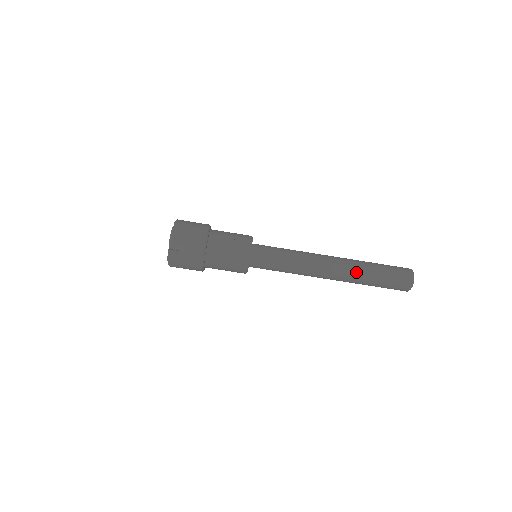
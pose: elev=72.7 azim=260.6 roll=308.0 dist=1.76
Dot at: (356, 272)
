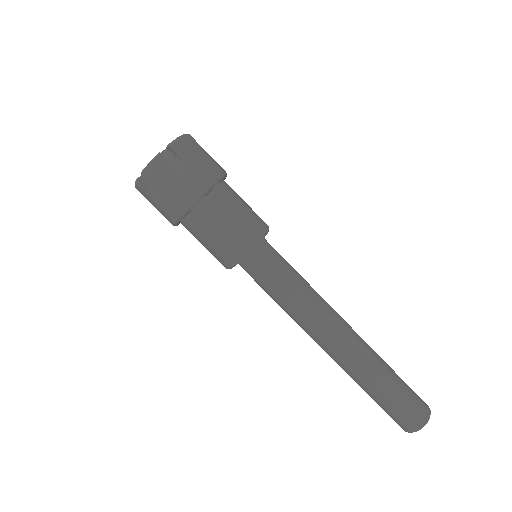
Dot at: (356, 373)
